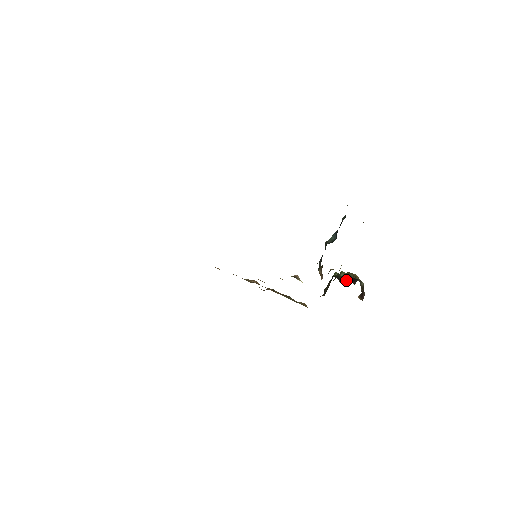
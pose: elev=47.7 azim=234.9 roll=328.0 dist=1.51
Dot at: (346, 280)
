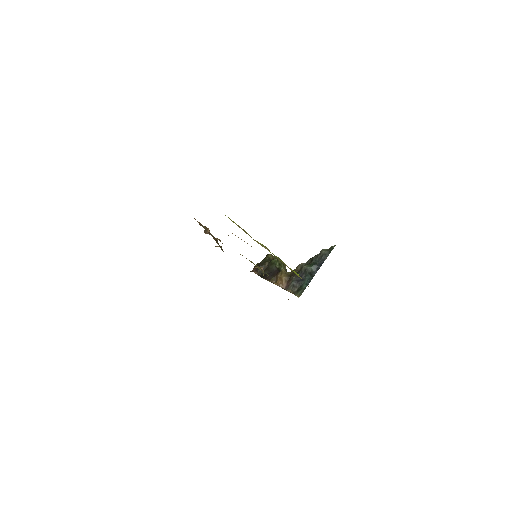
Dot at: occluded
